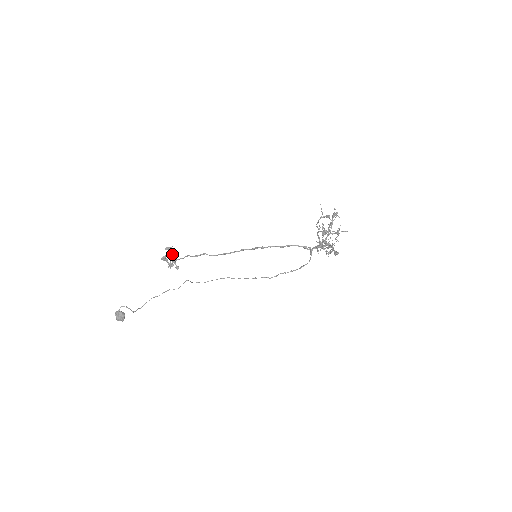
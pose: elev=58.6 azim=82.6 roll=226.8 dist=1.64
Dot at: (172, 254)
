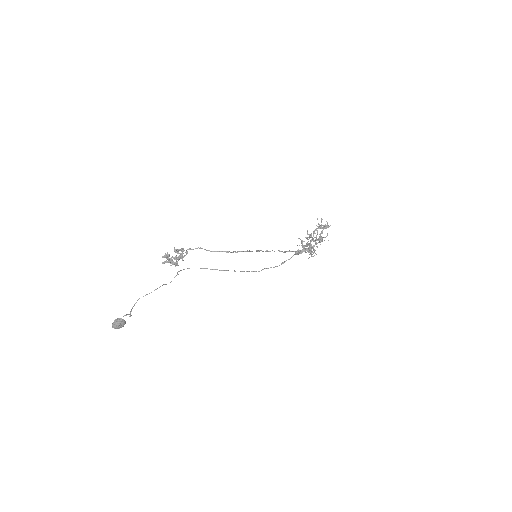
Dot at: (182, 255)
